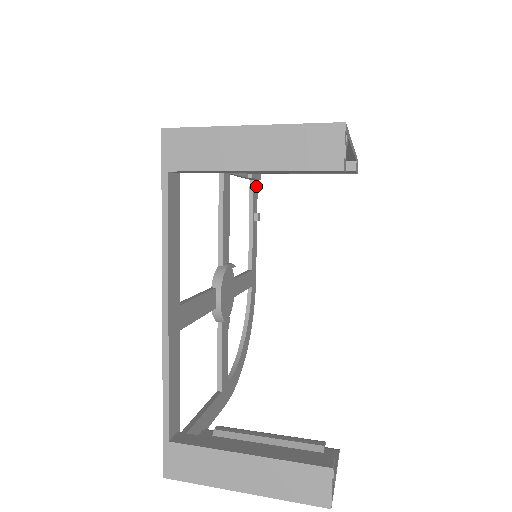
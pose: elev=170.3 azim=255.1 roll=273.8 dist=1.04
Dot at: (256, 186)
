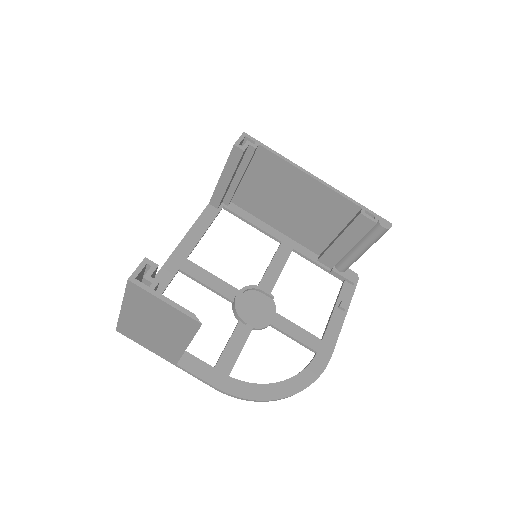
Dot at: (351, 289)
